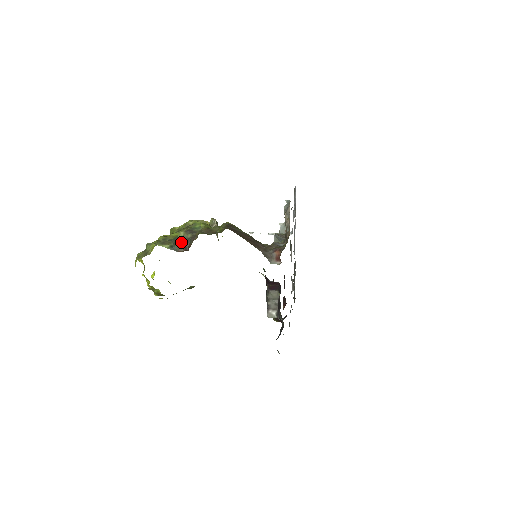
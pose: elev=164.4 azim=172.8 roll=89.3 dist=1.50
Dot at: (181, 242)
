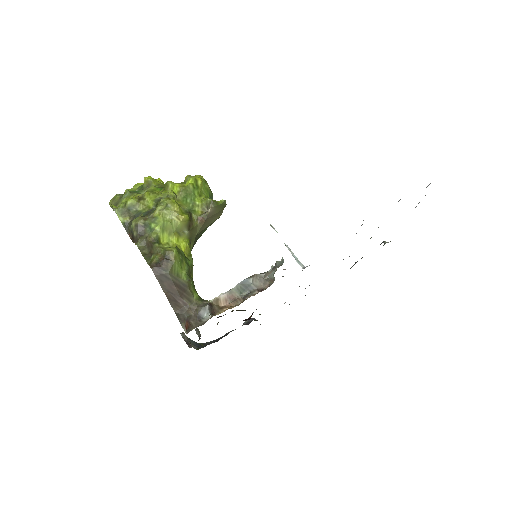
Dot at: (131, 230)
